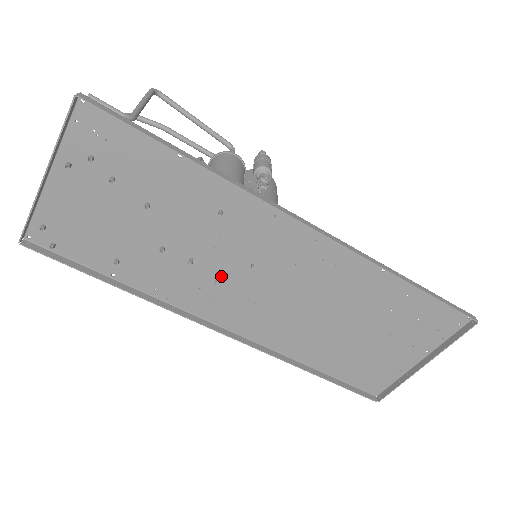
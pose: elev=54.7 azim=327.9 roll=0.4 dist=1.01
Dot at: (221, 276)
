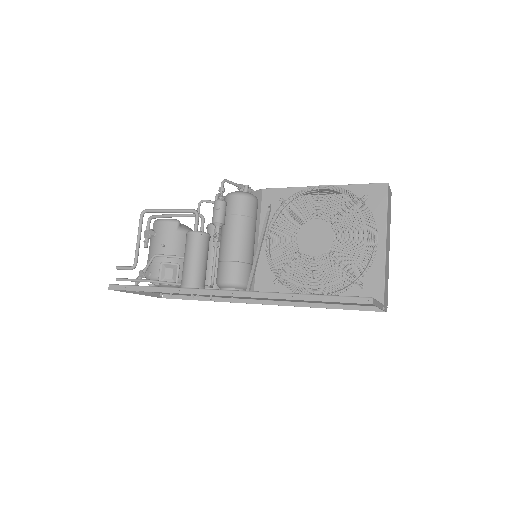
Dot at: occluded
